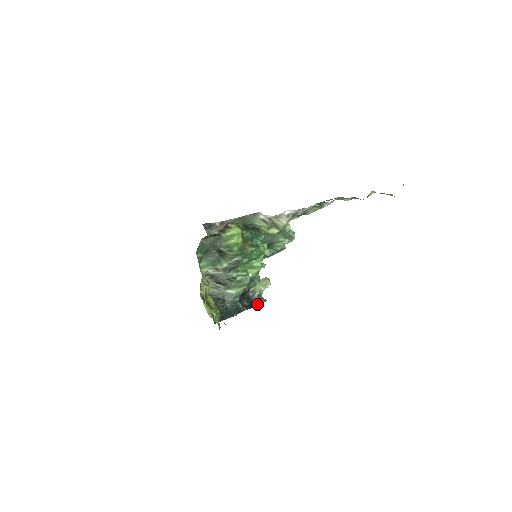
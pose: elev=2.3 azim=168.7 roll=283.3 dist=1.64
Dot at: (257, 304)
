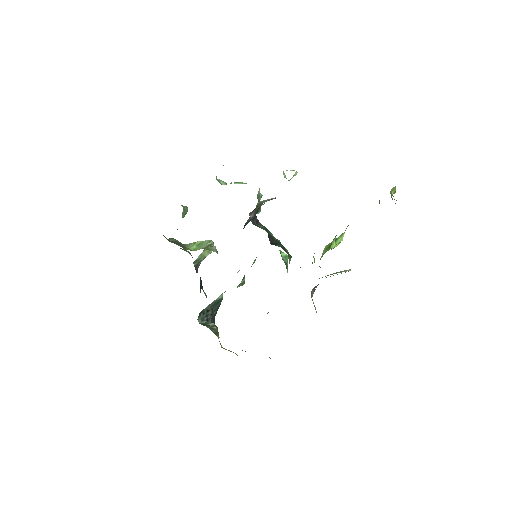
Dot at: (197, 272)
